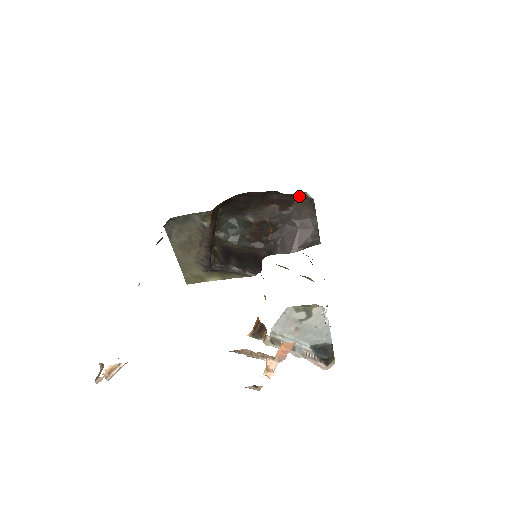
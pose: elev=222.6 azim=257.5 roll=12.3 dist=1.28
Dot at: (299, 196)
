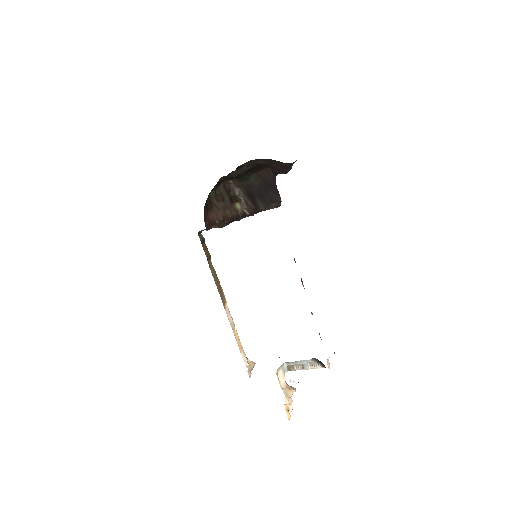
Dot at: occluded
